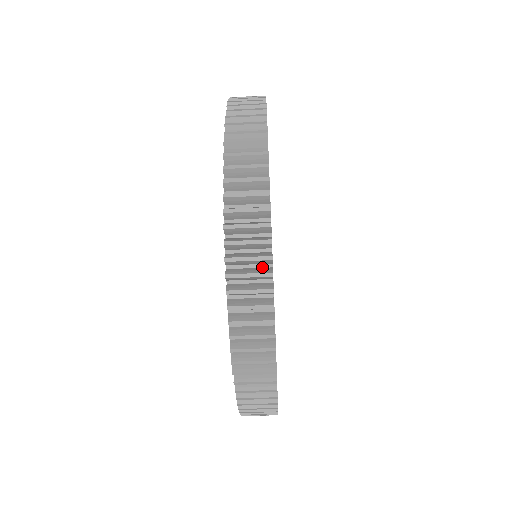
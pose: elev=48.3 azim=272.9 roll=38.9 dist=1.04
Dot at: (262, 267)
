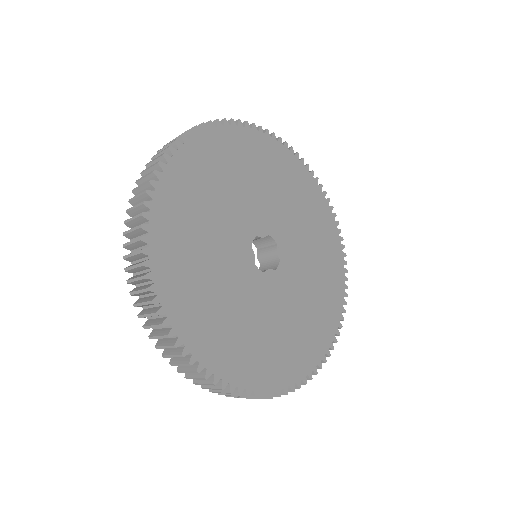
Dot at: (147, 272)
